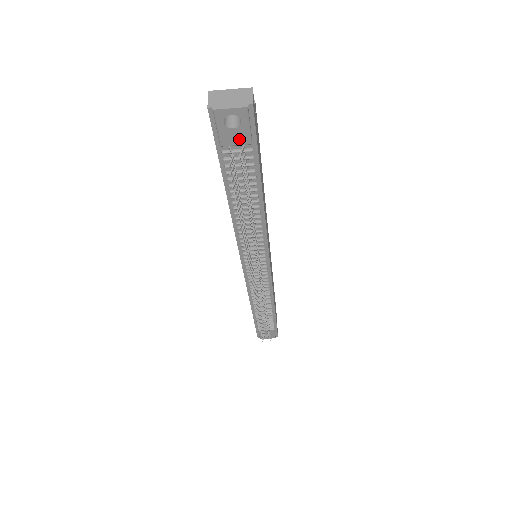
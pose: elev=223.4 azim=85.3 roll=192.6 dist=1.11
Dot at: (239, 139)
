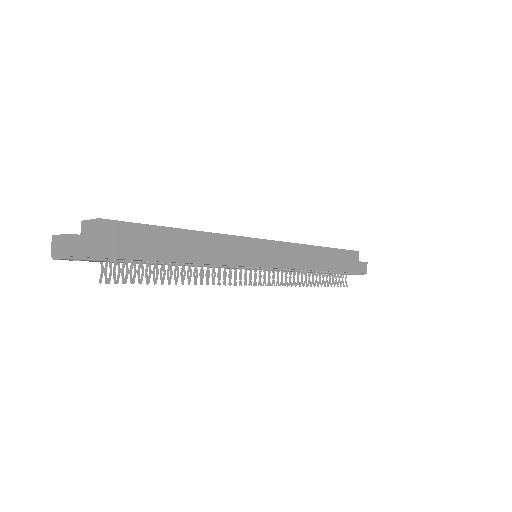
Dot at: (95, 261)
